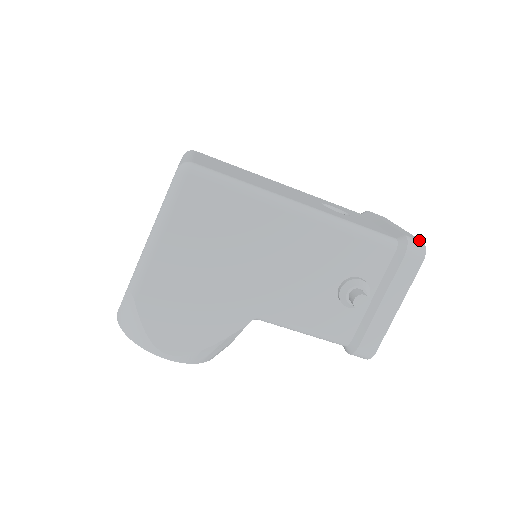
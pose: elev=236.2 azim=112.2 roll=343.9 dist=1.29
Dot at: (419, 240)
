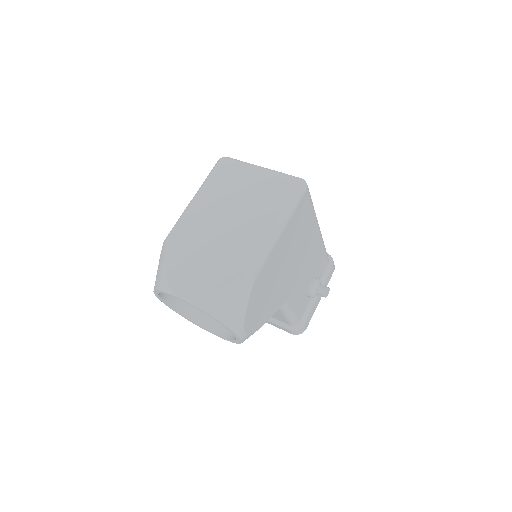
Dot at: occluded
